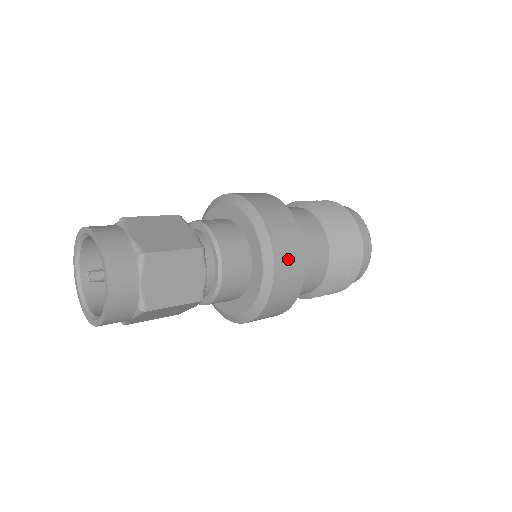
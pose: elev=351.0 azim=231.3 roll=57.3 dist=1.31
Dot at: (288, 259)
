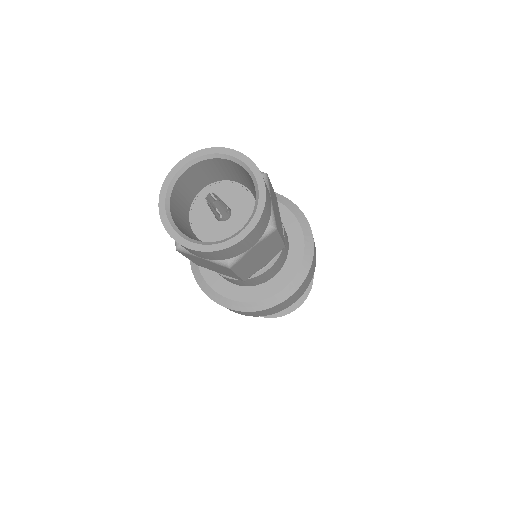
Dot at: (299, 292)
